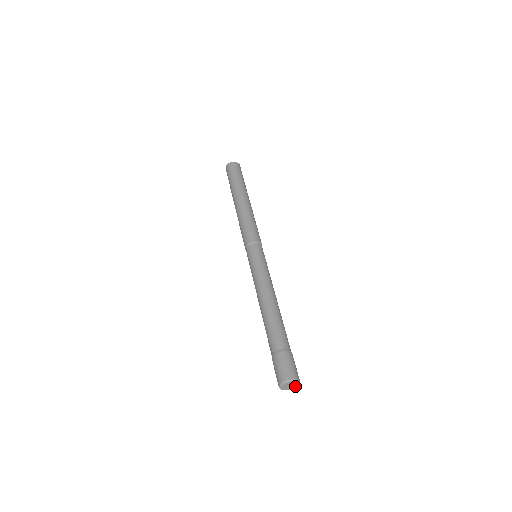
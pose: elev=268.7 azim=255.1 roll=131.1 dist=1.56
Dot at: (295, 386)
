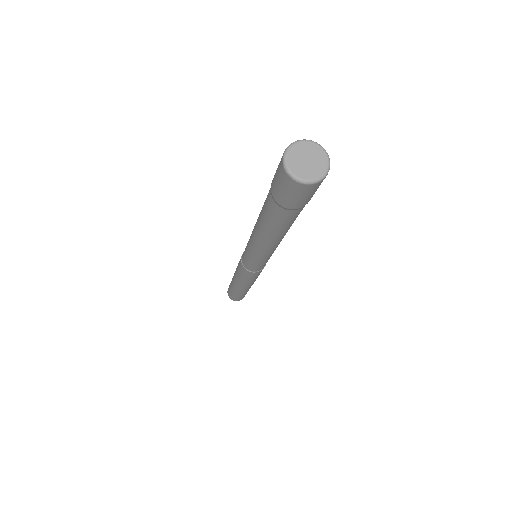
Dot at: (321, 165)
